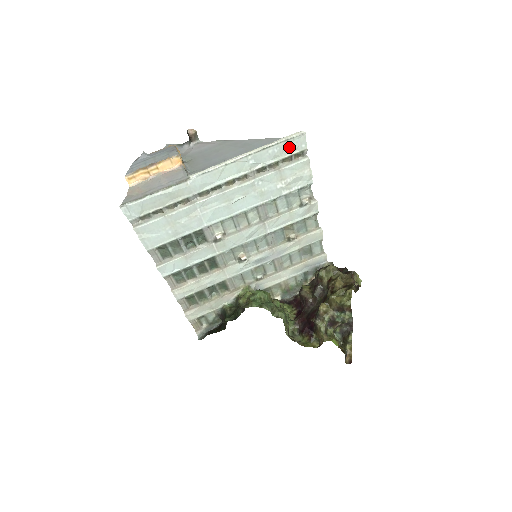
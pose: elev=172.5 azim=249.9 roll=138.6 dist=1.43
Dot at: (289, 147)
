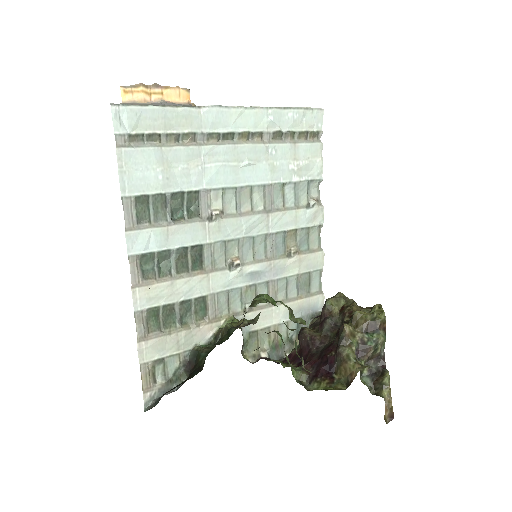
Dot at: (307, 120)
